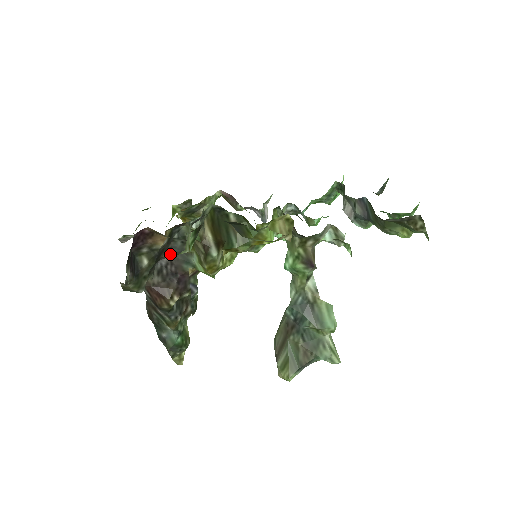
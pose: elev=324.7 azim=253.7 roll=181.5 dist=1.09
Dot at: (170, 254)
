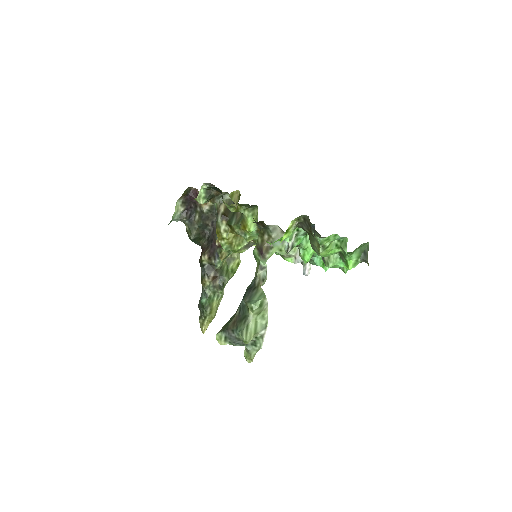
Dot at: (214, 226)
